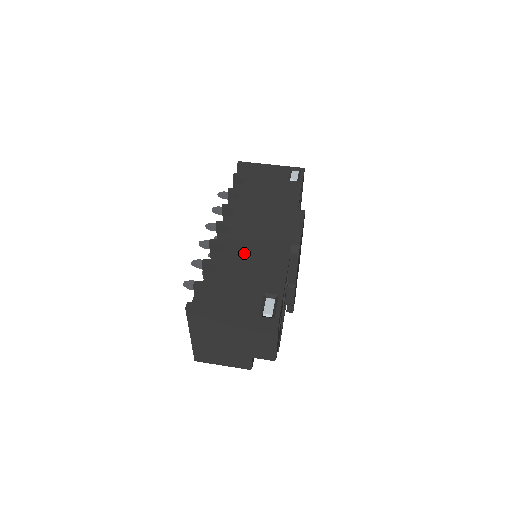
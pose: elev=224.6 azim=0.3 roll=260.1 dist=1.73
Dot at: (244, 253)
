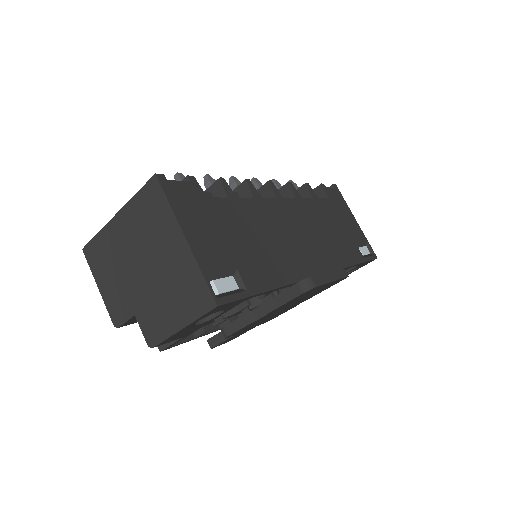
Dot at: (262, 225)
